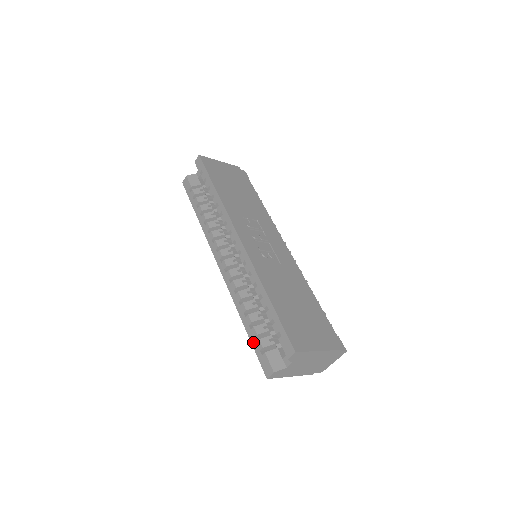
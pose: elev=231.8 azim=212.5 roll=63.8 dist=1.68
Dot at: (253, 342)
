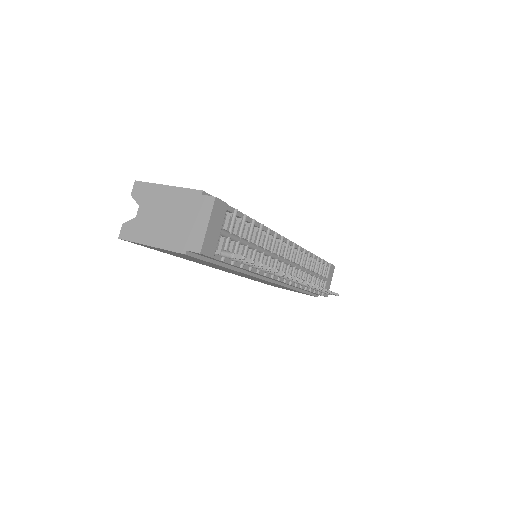
Dot at: occluded
